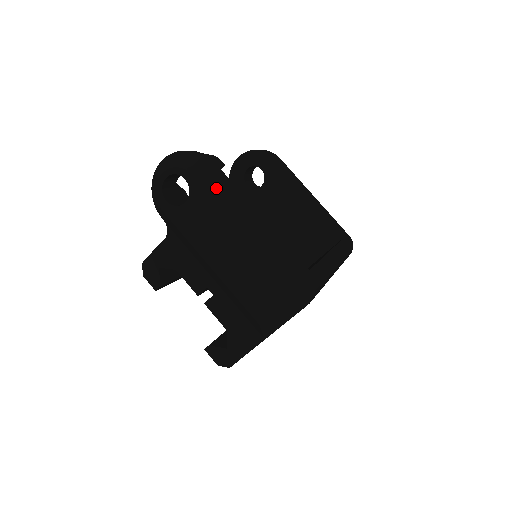
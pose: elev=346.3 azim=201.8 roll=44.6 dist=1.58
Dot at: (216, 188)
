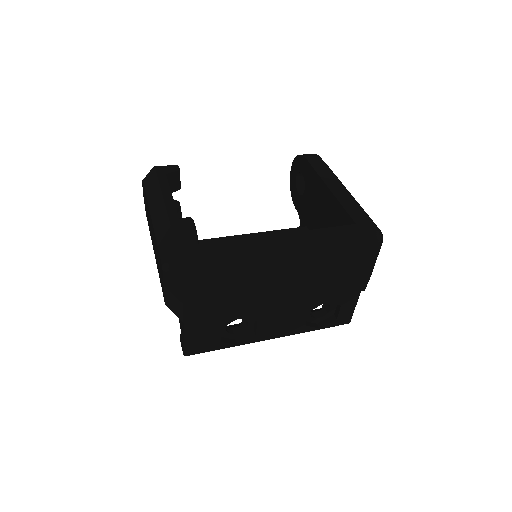
Dot at: (151, 189)
